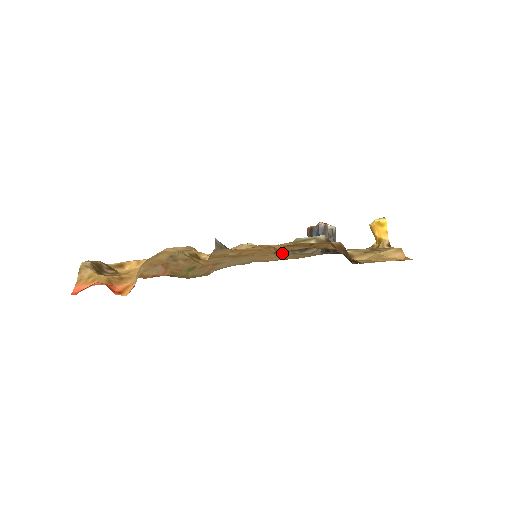
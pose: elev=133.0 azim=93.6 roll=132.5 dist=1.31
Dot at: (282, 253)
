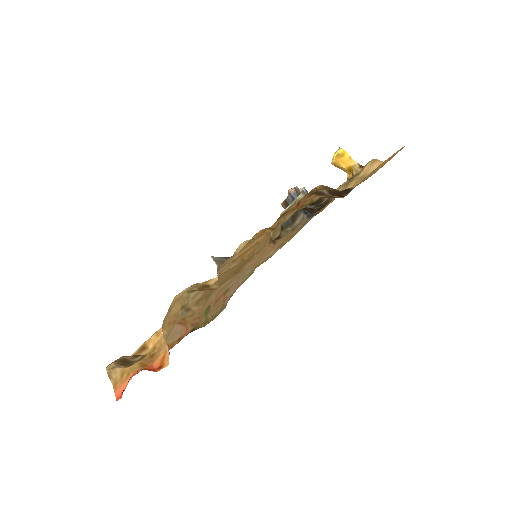
Dot at: (277, 236)
